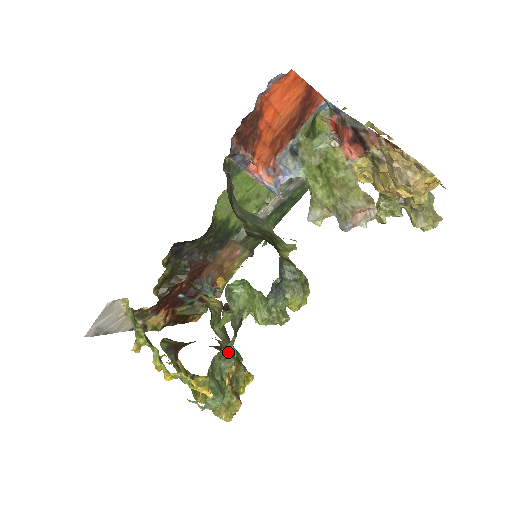
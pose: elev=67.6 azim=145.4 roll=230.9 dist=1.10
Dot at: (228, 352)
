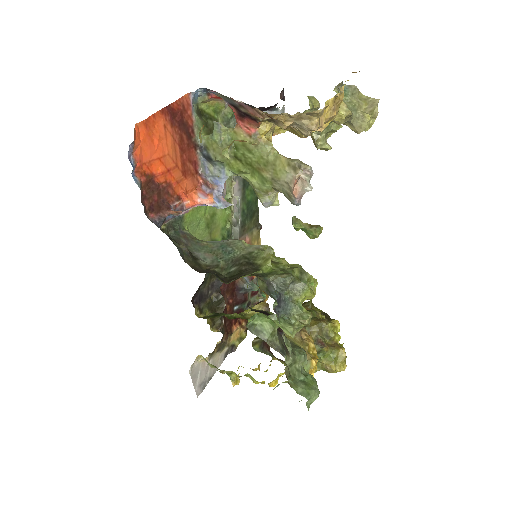
Dot at: (291, 362)
